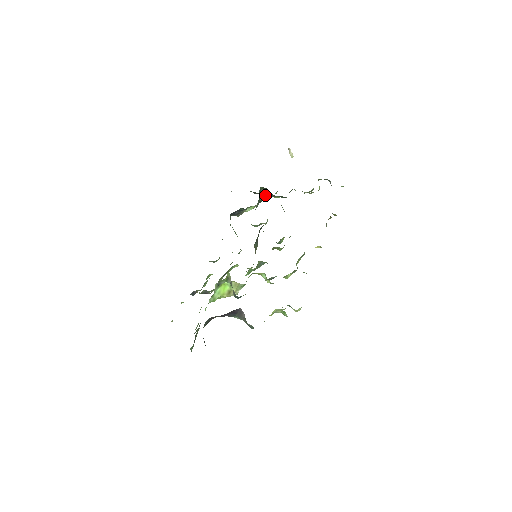
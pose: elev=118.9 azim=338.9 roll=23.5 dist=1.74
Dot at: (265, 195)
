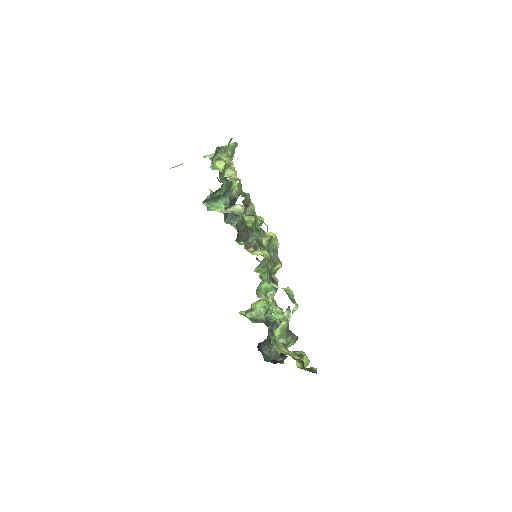
Dot at: (218, 191)
